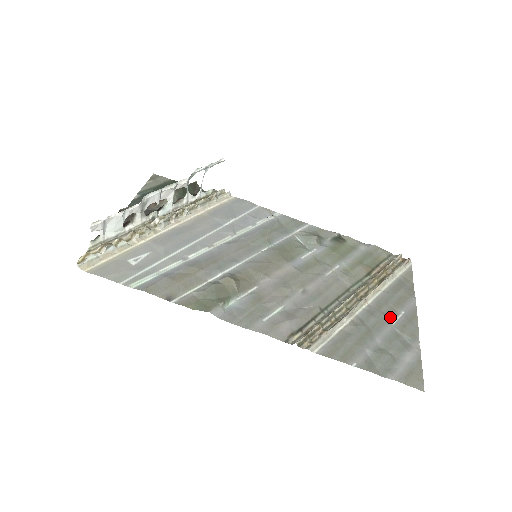
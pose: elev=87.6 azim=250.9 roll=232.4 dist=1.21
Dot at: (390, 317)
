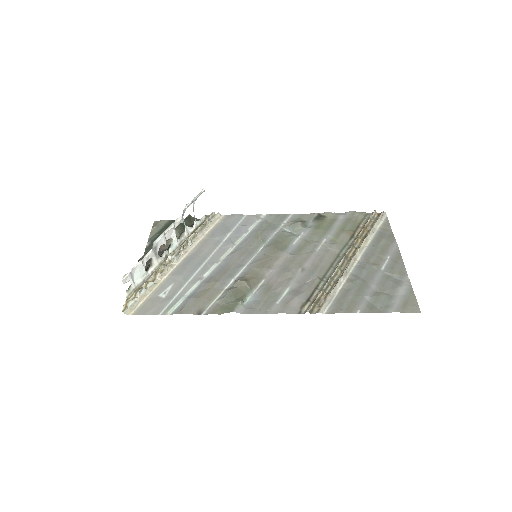
Dot at: (379, 265)
